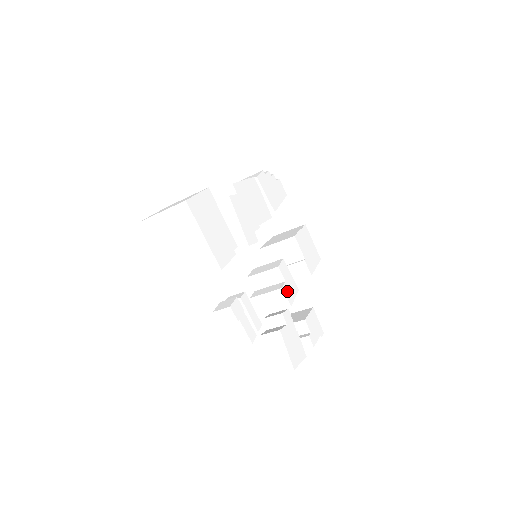
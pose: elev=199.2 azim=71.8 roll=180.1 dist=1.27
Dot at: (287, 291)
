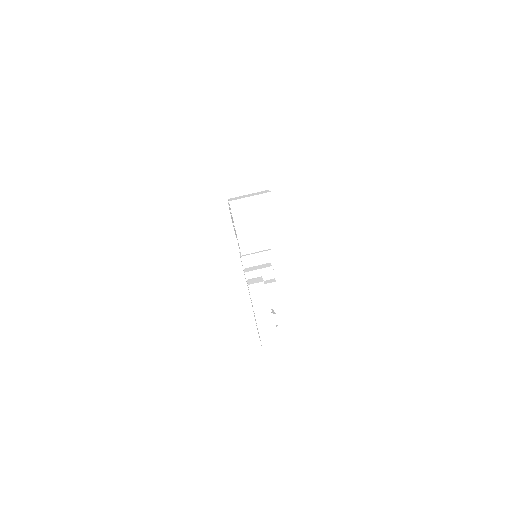
Dot at: occluded
